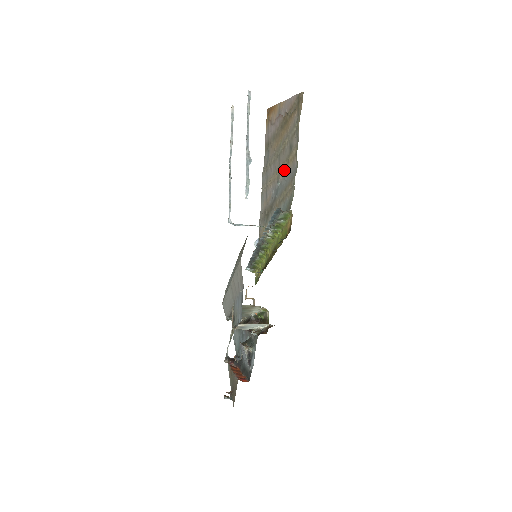
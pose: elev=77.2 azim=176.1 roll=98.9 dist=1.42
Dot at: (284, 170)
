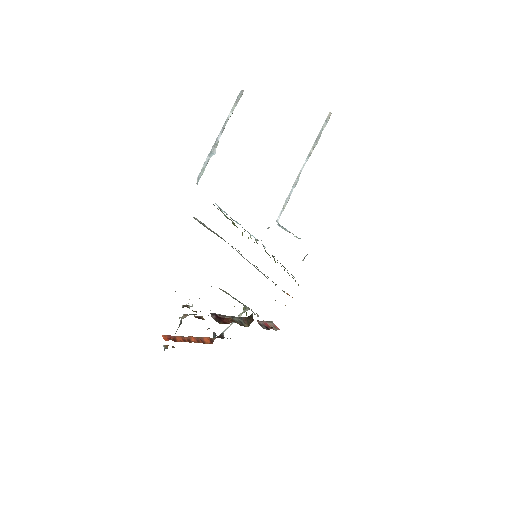
Dot at: occluded
